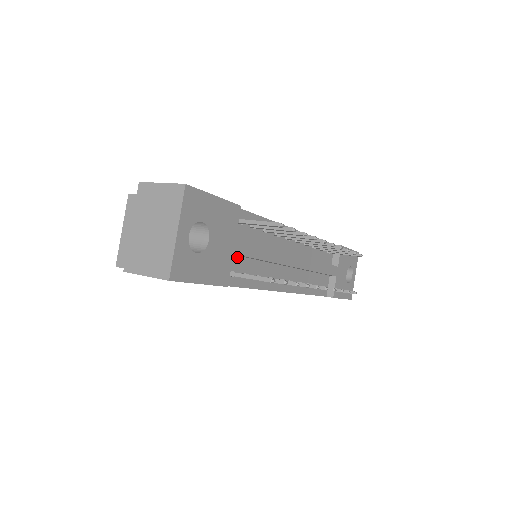
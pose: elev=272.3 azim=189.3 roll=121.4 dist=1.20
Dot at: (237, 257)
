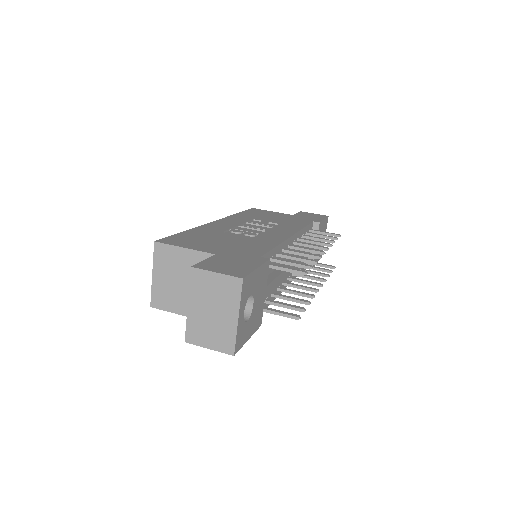
Dot at: occluded
